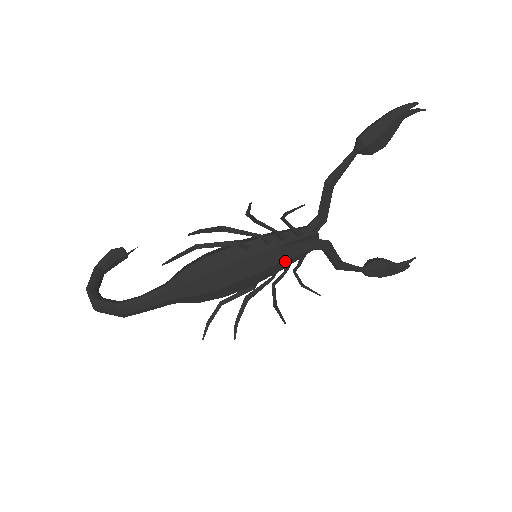
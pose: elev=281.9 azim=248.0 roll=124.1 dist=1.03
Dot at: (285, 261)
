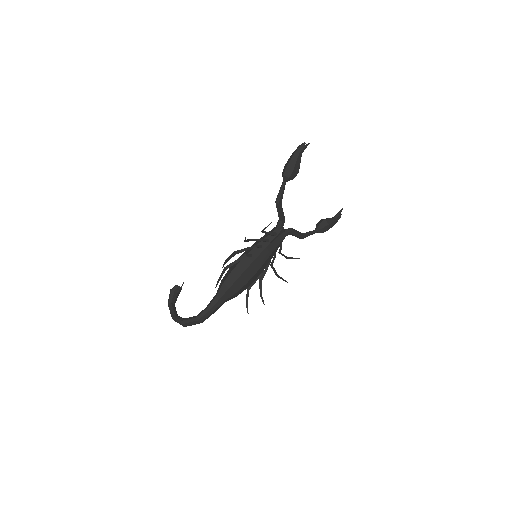
Dot at: (273, 252)
